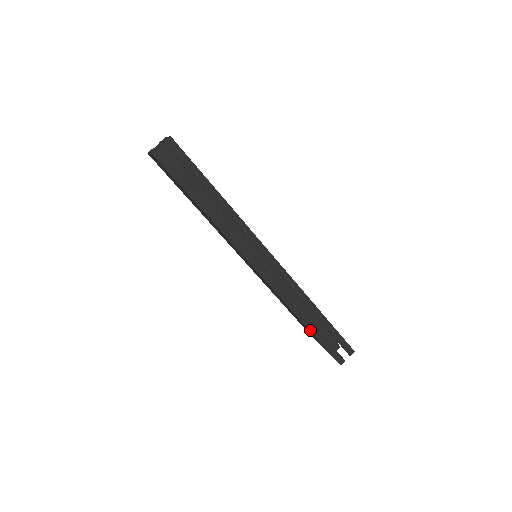
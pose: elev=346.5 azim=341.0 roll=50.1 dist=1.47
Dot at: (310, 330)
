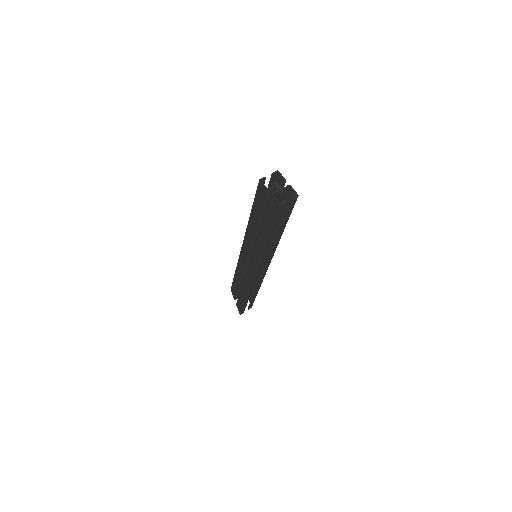
Dot at: (246, 300)
